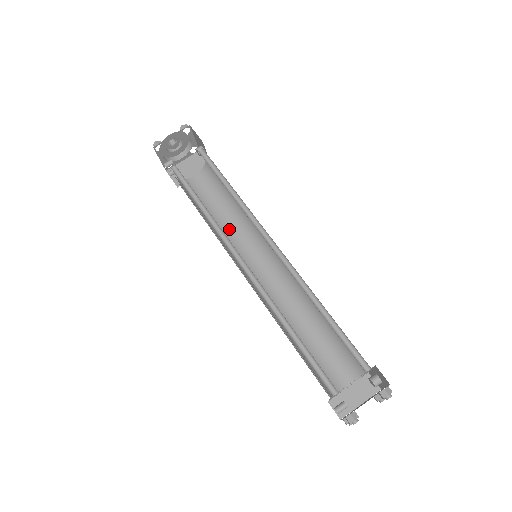
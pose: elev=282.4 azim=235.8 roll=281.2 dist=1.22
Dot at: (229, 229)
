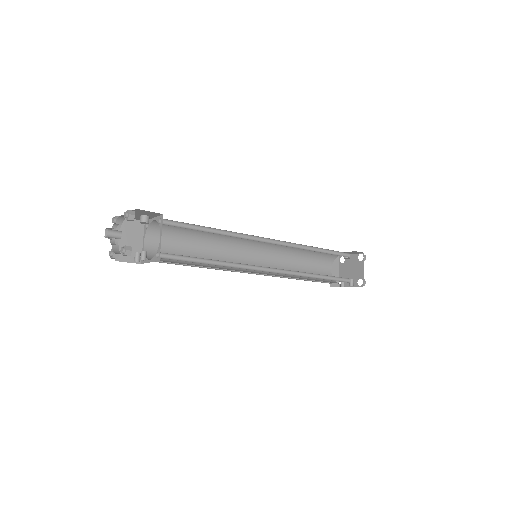
Dot at: (211, 255)
